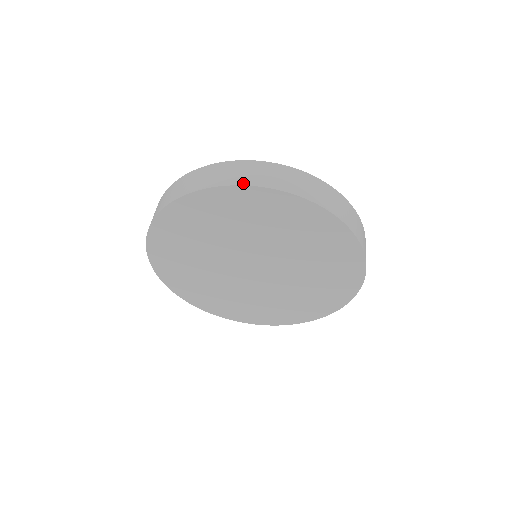
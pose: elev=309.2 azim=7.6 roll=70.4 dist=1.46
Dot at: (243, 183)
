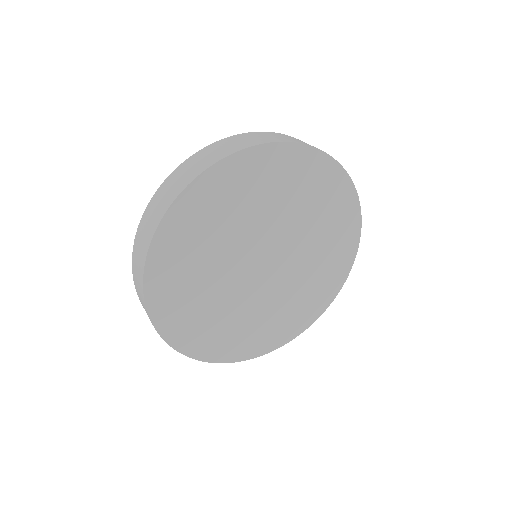
Dot at: (348, 175)
